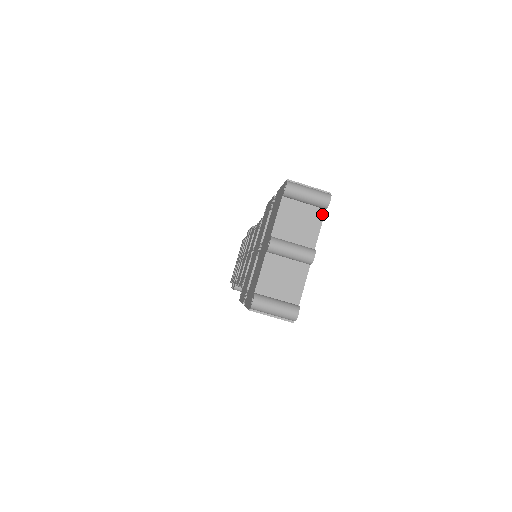
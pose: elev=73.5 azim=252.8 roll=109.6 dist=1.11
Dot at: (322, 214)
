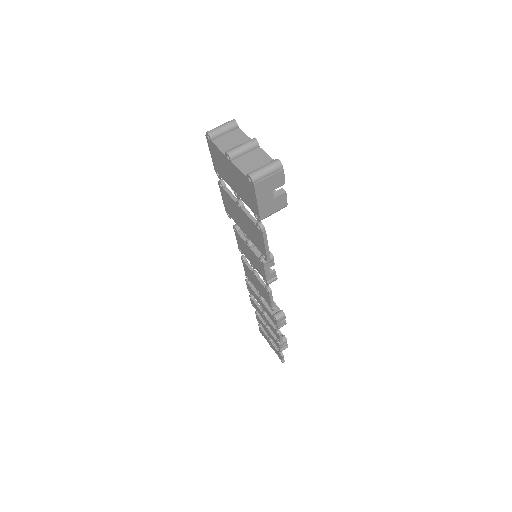
Dot at: (239, 130)
